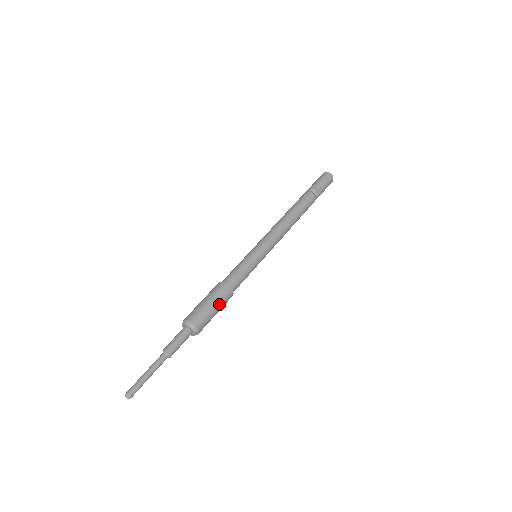
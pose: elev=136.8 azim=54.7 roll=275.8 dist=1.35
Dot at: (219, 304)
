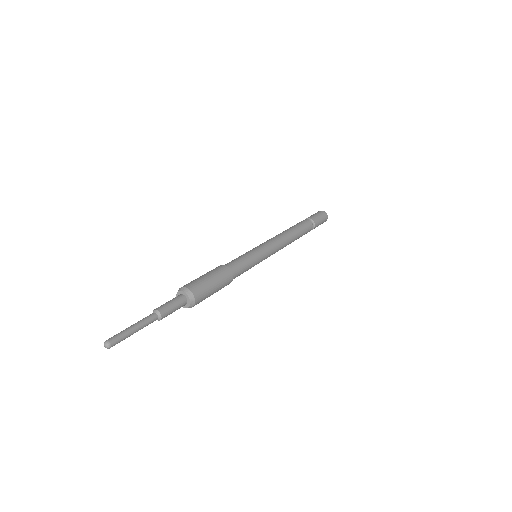
Dot at: (218, 280)
